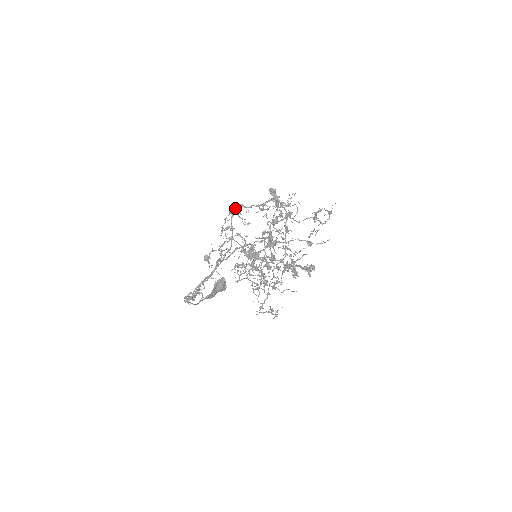
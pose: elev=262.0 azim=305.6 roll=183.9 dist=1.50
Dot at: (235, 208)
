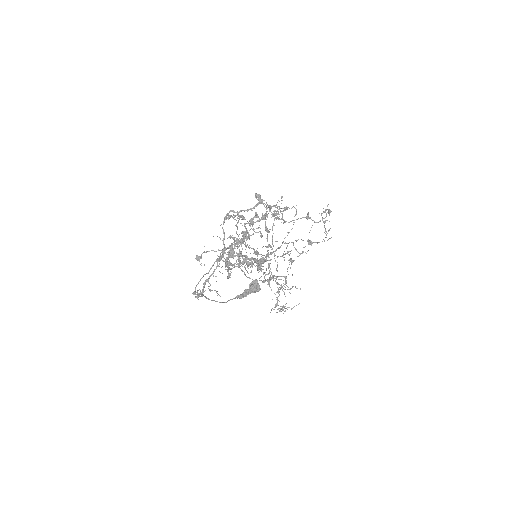
Dot at: (227, 214)
